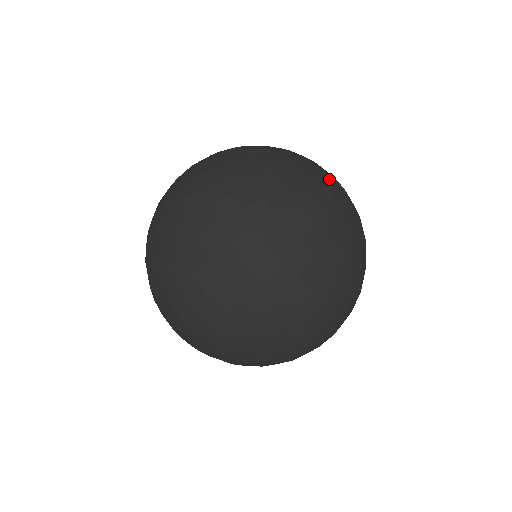
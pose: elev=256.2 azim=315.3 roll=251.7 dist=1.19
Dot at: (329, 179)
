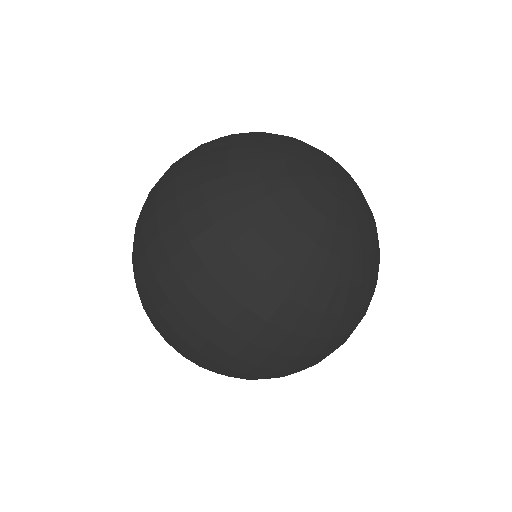
Dot at: (326, 175)
